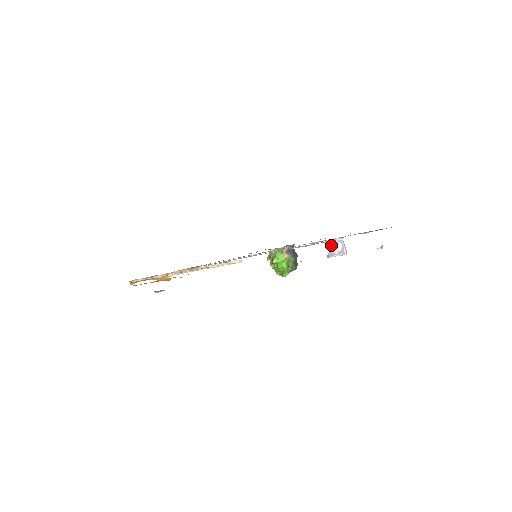
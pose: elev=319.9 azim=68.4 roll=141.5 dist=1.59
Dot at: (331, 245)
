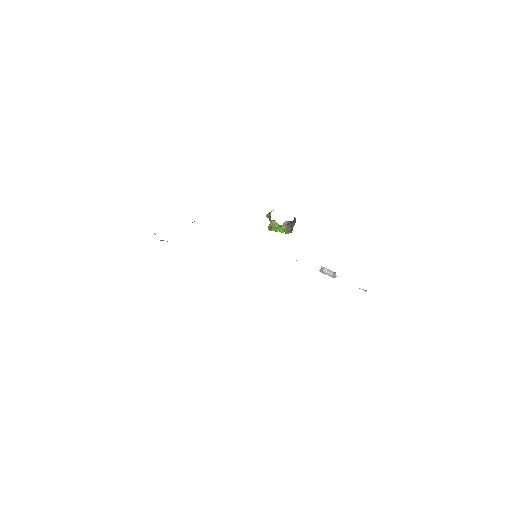
Dot at: (325, 270)
